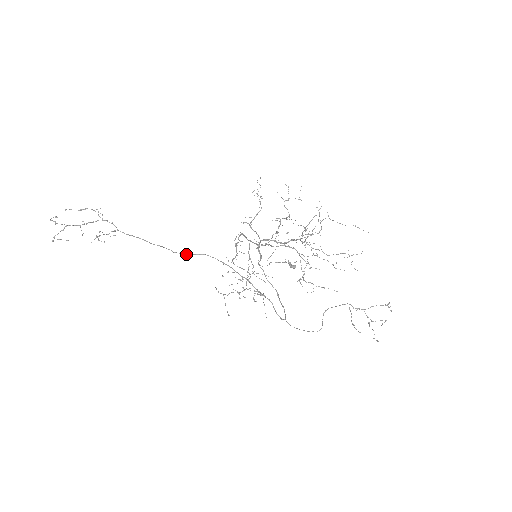
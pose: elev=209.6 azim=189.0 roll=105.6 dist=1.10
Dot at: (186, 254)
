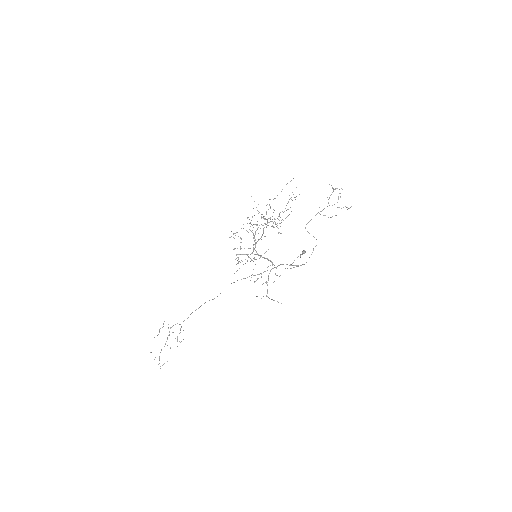
Dot at: occluded
